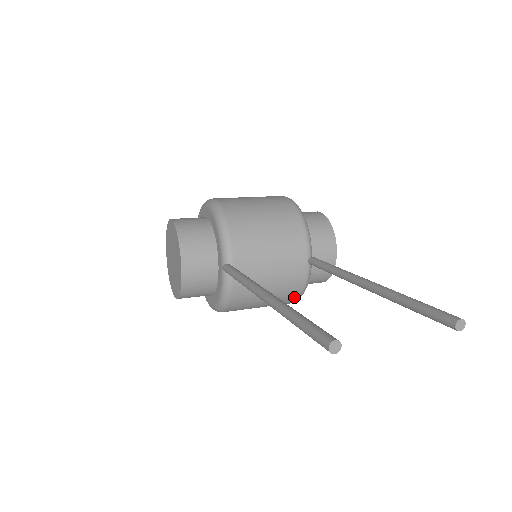
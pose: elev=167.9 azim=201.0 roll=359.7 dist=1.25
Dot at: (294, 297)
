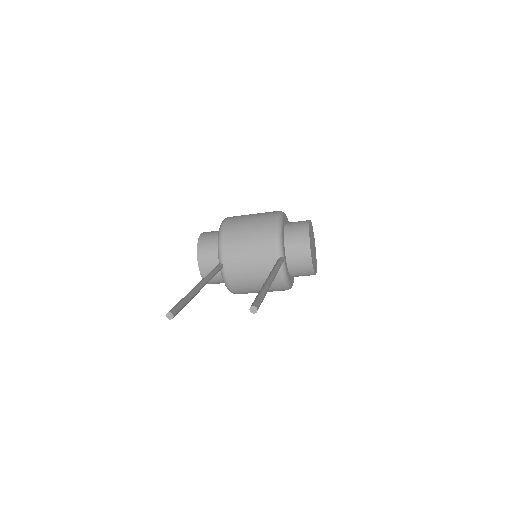
Dot at: (279, 286)
